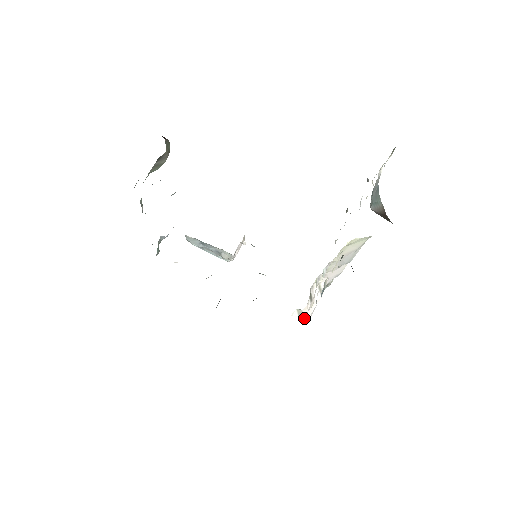
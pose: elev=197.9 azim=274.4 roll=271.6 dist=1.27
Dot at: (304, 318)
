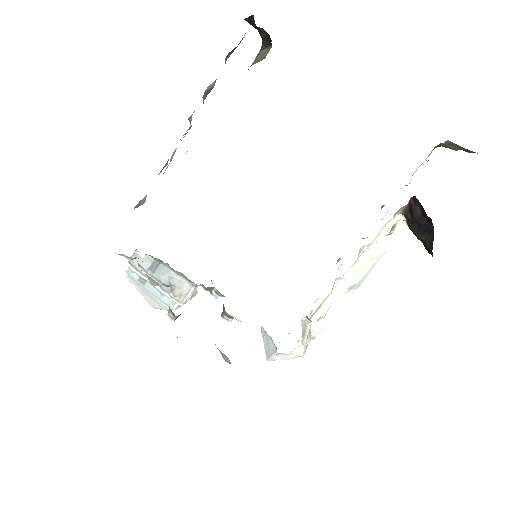
Dot at: (303, 344)
